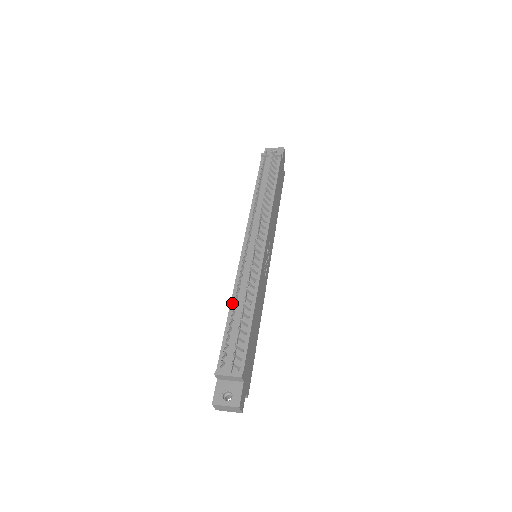
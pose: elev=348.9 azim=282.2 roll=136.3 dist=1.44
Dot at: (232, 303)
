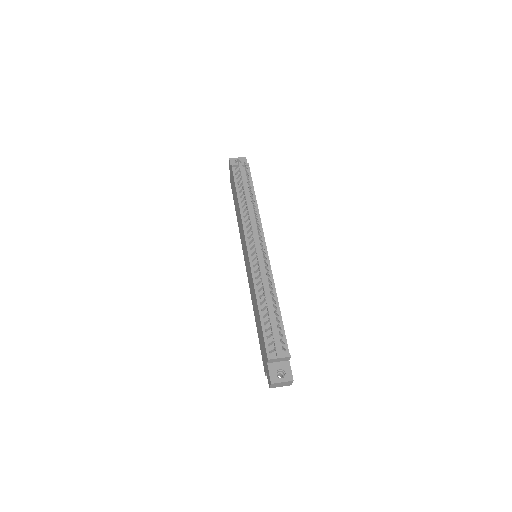
Dot at: (258, 299)
